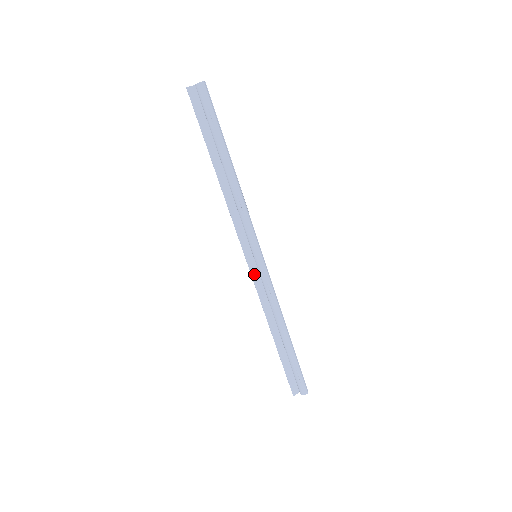
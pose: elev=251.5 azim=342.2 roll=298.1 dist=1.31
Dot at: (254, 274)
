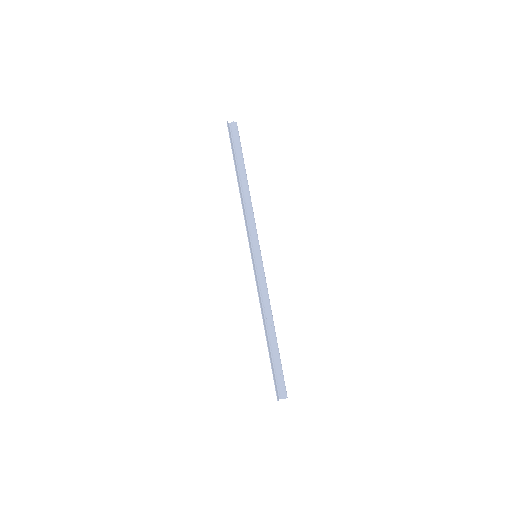
Dot at: (254, 271)
